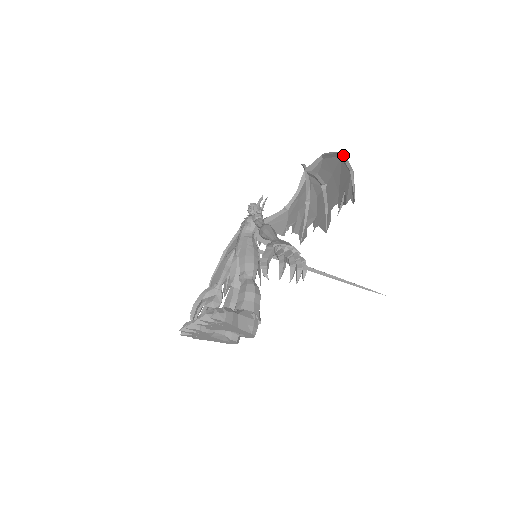
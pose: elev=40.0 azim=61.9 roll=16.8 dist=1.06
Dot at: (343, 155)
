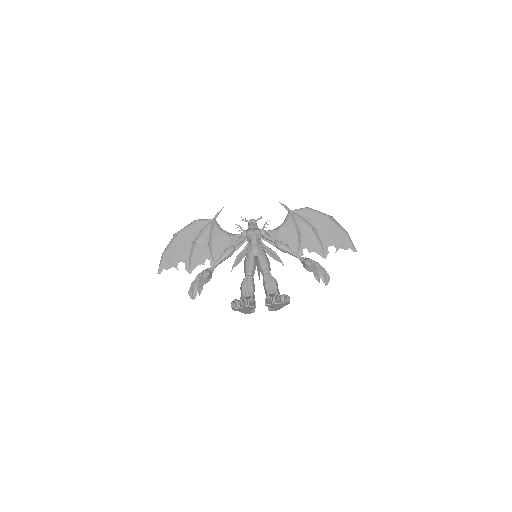
Dot at: (334, 219)
